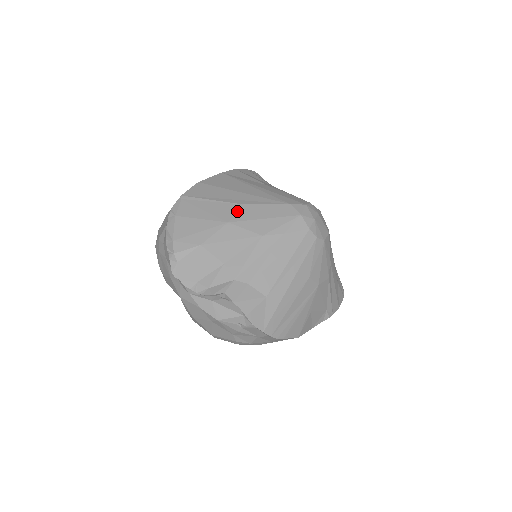
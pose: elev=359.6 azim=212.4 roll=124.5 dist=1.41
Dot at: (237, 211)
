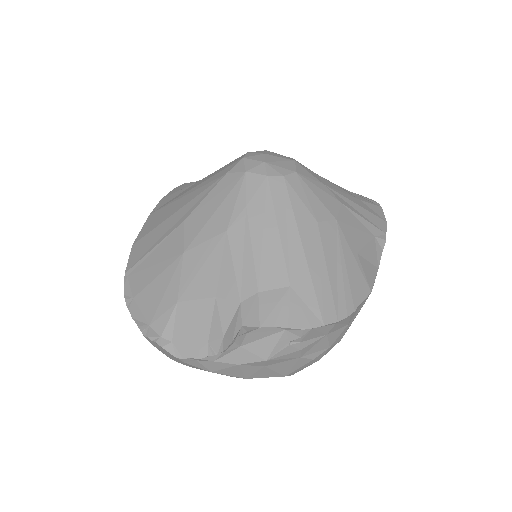
Dot at: (183, 233)
